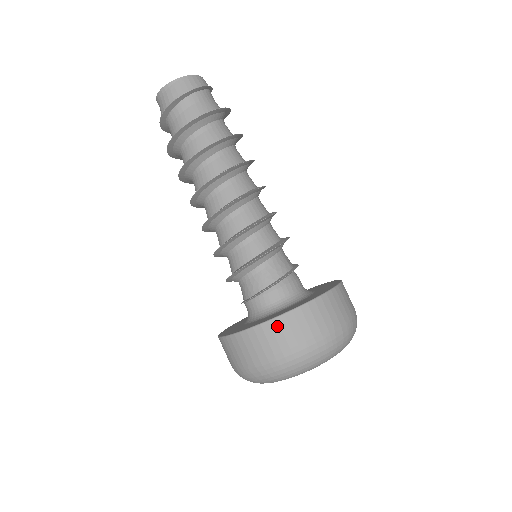
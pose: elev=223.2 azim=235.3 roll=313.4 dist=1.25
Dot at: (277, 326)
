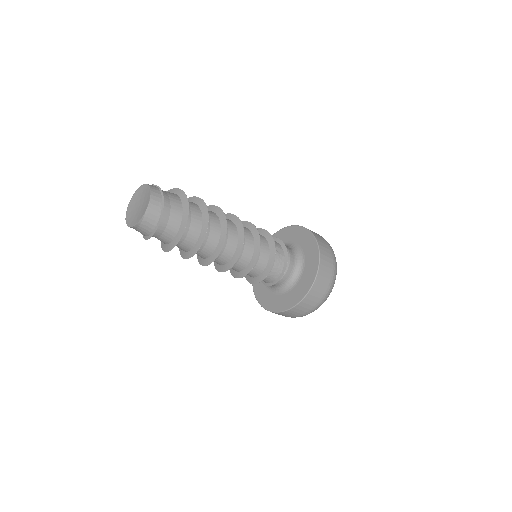
Dot at: (299, 307)
